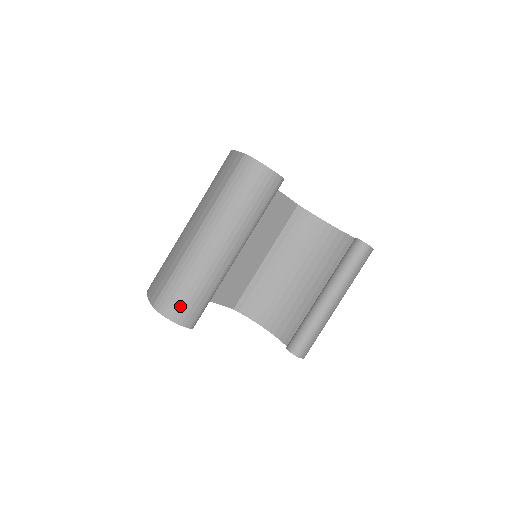
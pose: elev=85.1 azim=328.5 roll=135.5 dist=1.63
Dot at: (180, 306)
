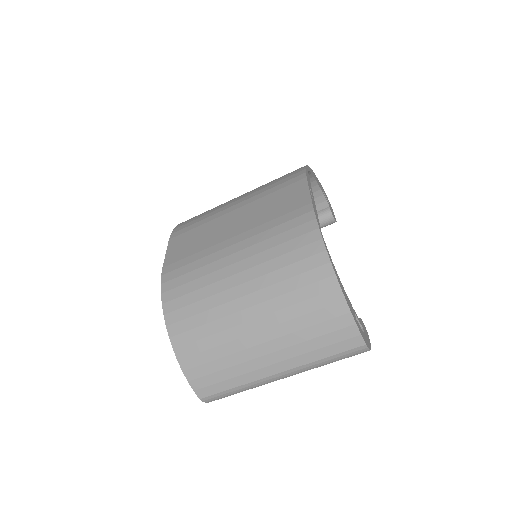
Dot at: occluded
